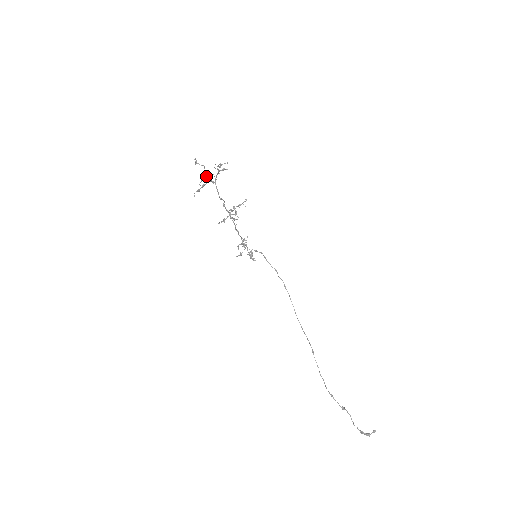
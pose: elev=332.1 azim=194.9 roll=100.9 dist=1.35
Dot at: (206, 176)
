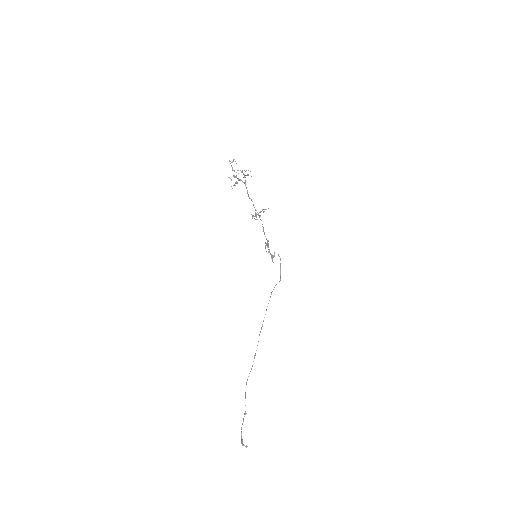
Dot at: (234, 175)
